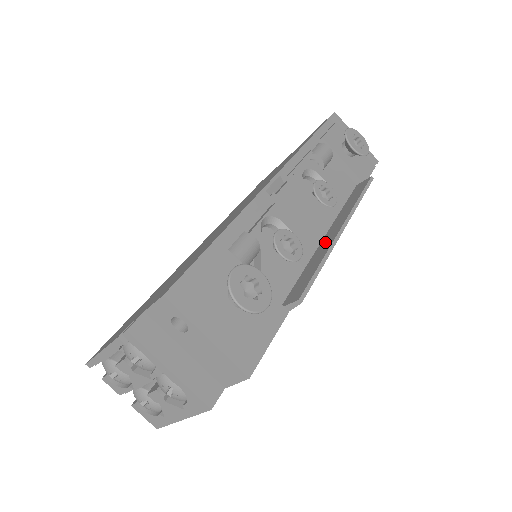
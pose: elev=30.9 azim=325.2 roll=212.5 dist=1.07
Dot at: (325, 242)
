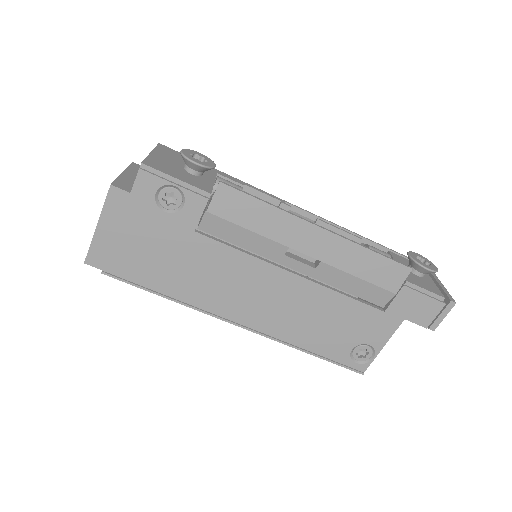
Dot at: (298, 229)
